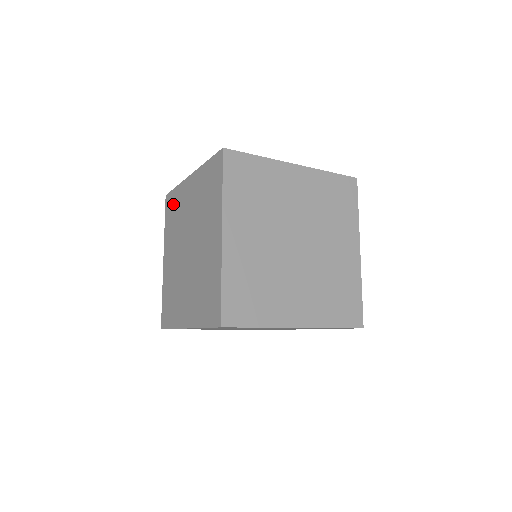
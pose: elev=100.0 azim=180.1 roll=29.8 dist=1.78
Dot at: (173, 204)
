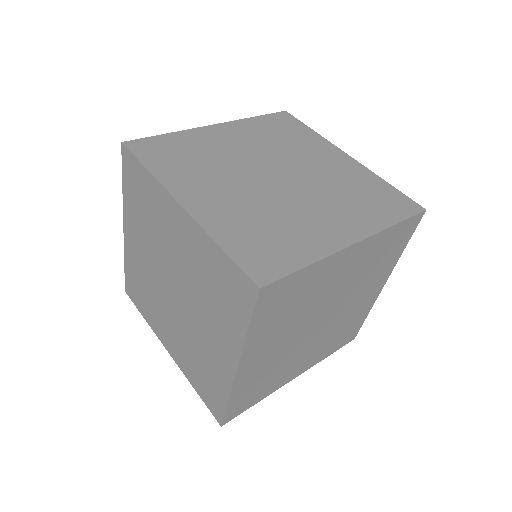
Dot at: occluded
